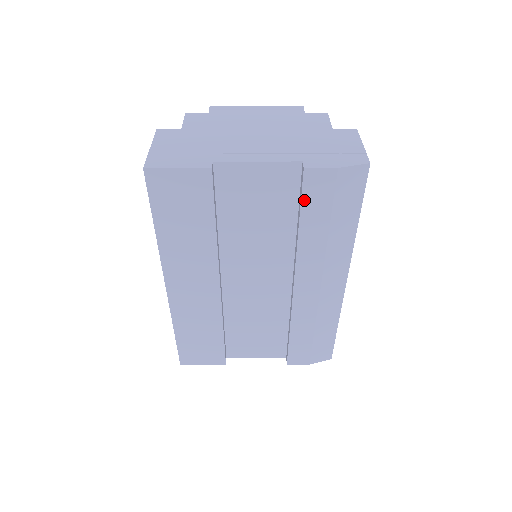
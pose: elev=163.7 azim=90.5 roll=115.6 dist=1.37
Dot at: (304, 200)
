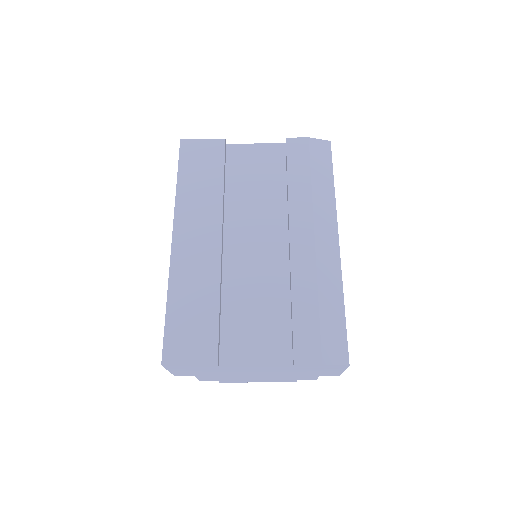
Dot at: (289, 159)
